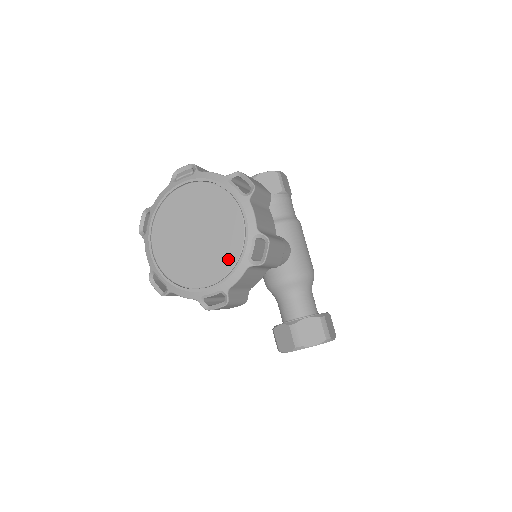
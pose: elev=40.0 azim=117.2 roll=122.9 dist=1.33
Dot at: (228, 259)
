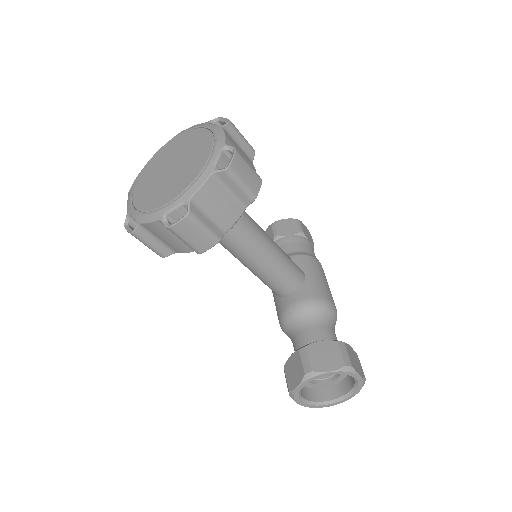
Dot at: (194, 172)
